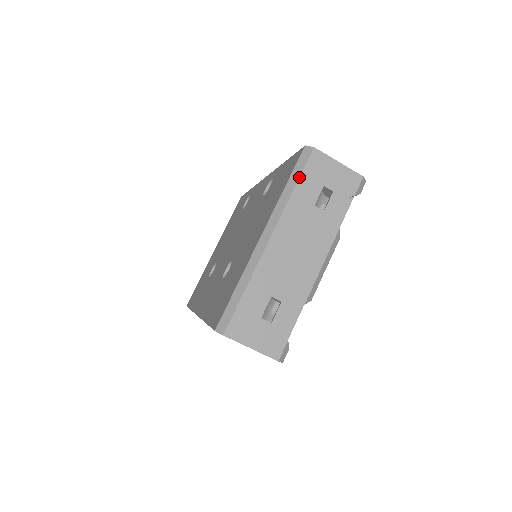
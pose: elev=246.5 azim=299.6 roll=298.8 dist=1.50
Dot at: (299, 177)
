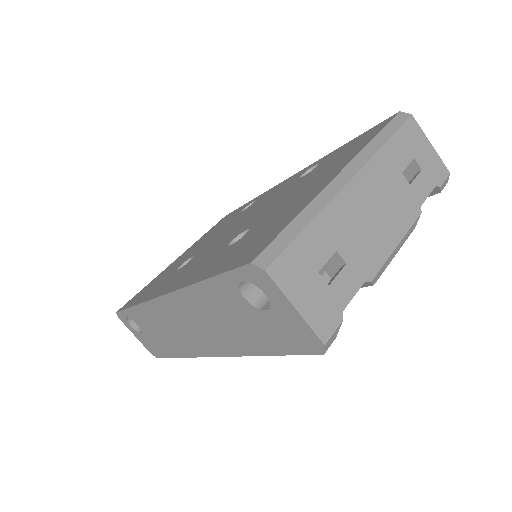
Dot at: (393, 134)
